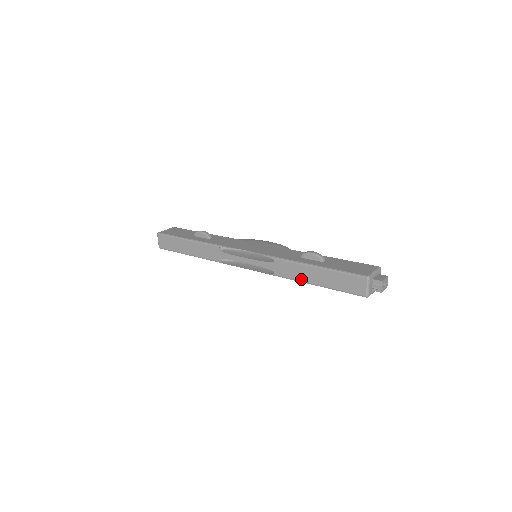
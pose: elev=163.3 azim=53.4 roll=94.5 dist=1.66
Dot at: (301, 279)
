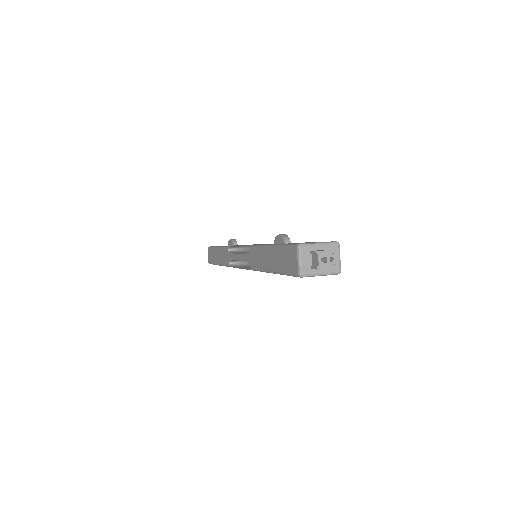
Dot at: (263, 267)
